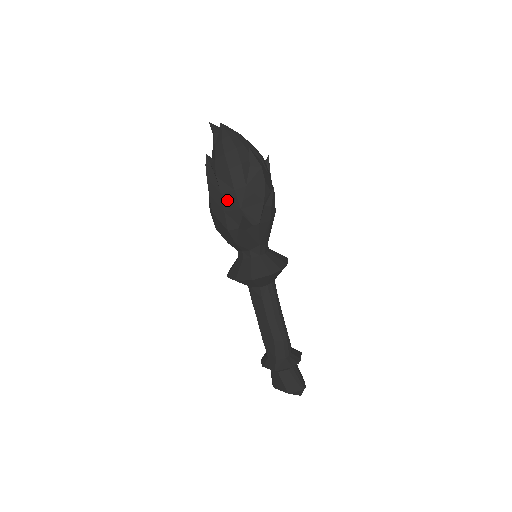
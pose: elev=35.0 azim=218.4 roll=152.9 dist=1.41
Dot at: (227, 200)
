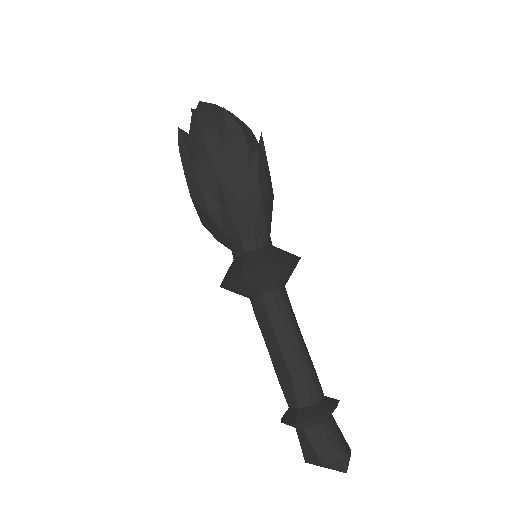
Dot at: (202, 173)
